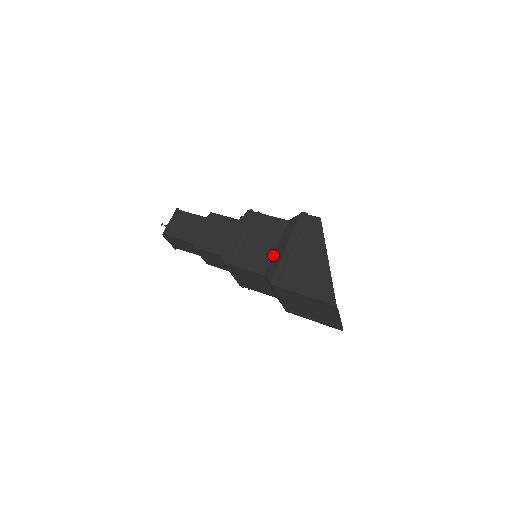
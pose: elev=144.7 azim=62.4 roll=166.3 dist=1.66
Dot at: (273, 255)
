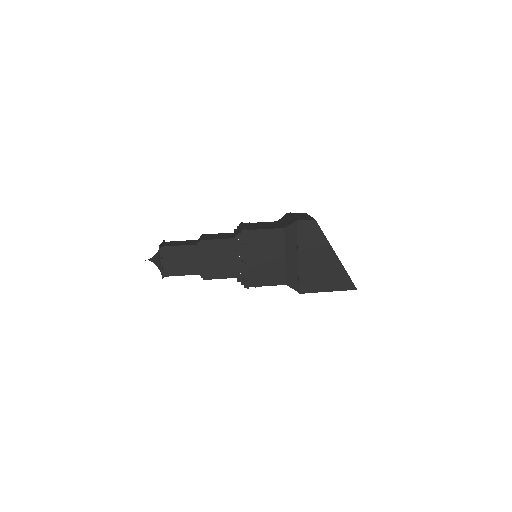
Dot at: (286, 265)
